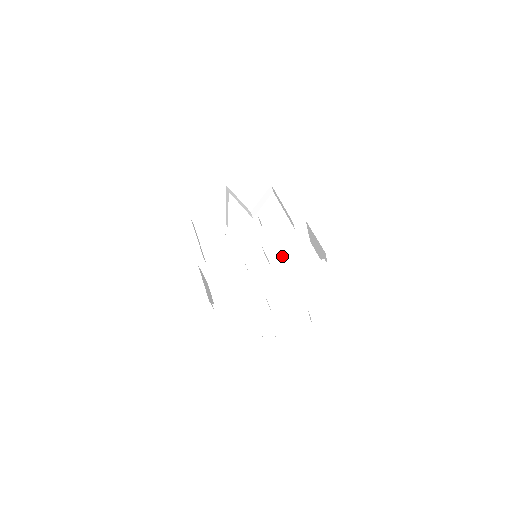
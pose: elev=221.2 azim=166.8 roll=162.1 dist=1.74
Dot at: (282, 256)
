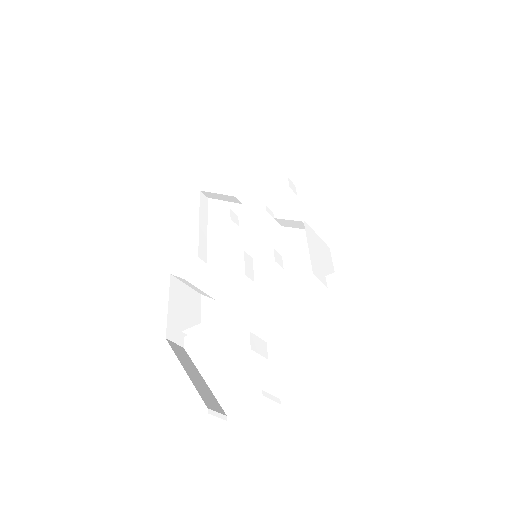
Dot at: (299, 253)
